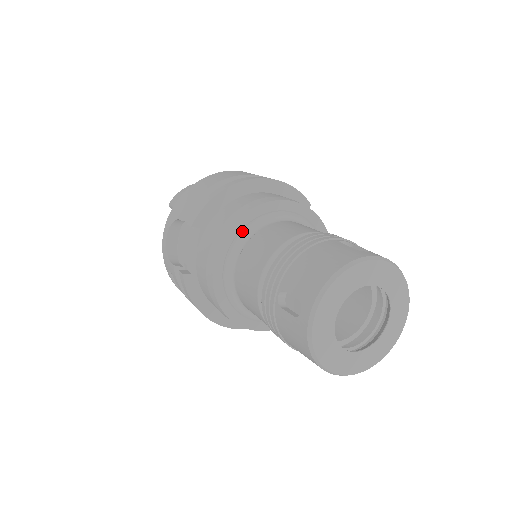
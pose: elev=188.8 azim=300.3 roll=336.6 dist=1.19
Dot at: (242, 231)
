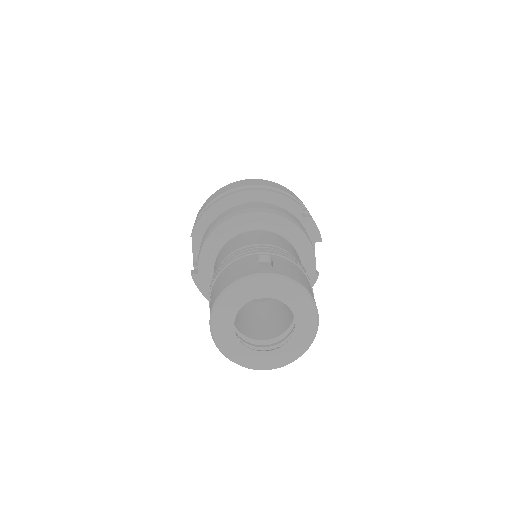
Dot at: (218, 241)
